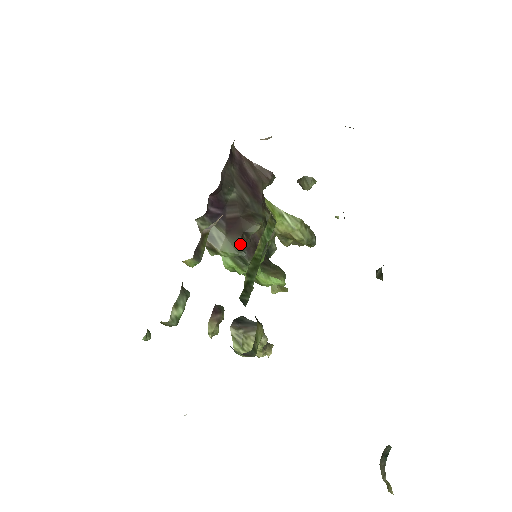
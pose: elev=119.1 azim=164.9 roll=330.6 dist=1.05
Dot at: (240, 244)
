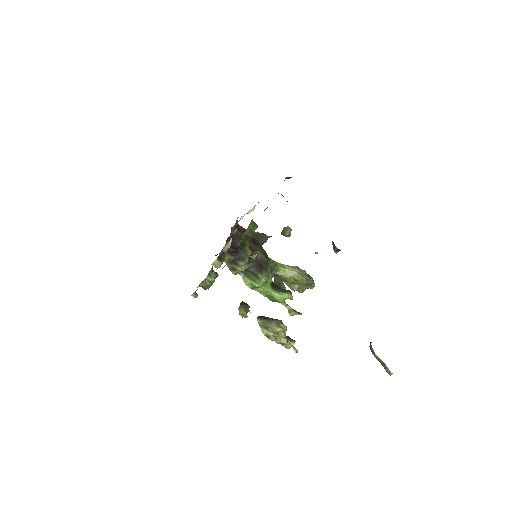
Dot at: occluded
